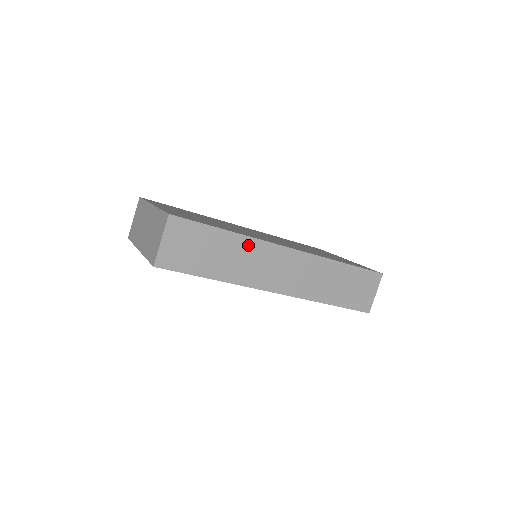
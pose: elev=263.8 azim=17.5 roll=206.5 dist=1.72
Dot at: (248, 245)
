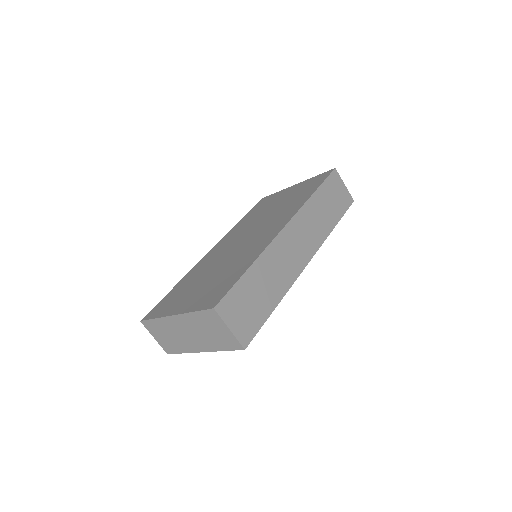
Dot at: (267, 259)
